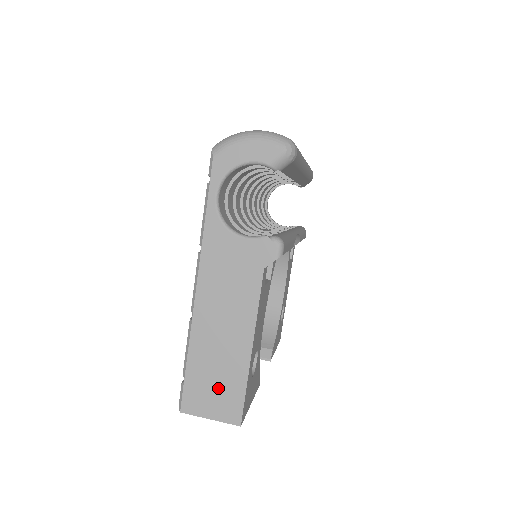
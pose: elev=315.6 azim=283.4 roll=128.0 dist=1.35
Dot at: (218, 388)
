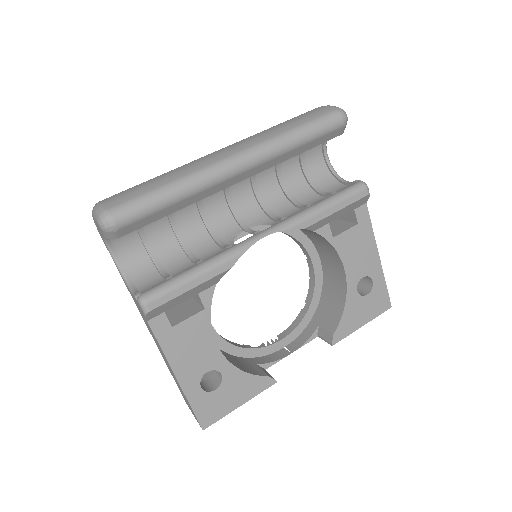
Dot at: occluded
